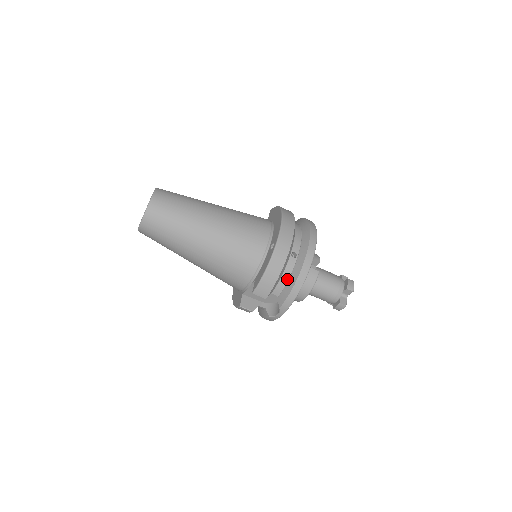
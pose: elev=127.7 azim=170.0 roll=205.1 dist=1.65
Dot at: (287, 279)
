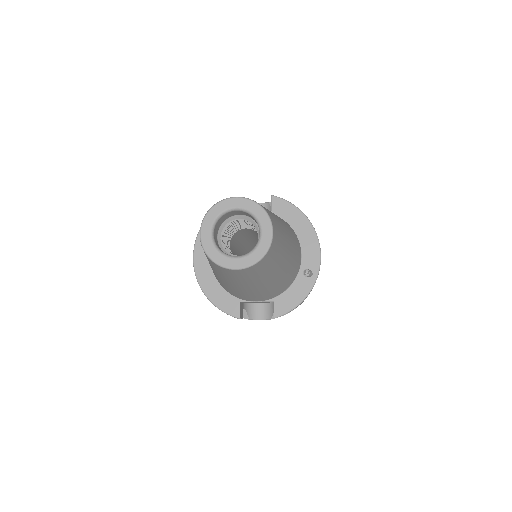
Dot at: occluded
